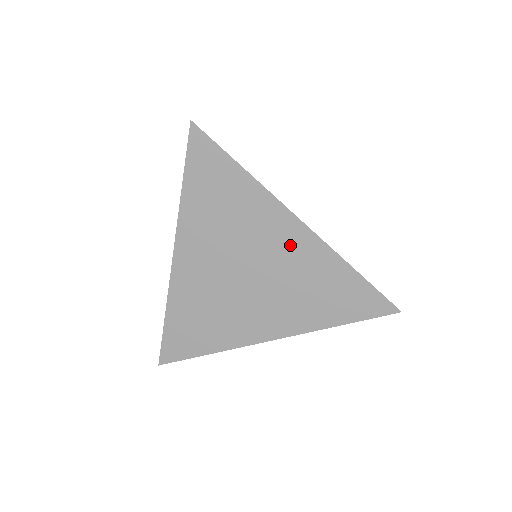
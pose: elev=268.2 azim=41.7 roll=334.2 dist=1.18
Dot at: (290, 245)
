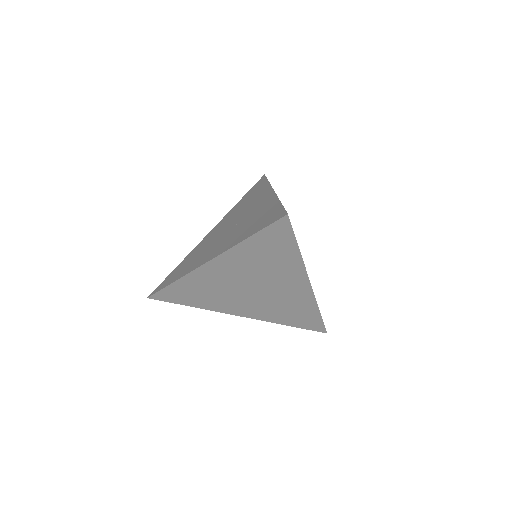
Dot at: (293, 291)
